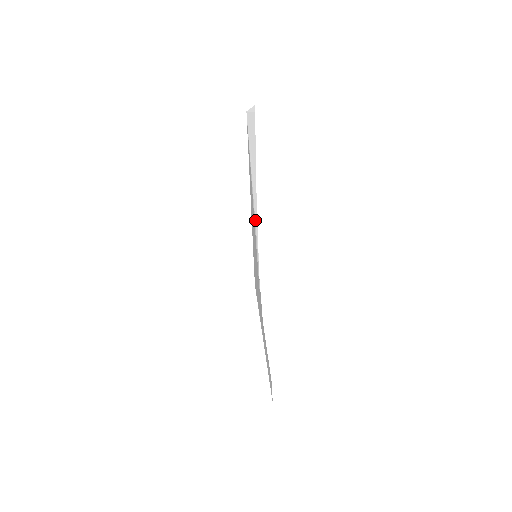
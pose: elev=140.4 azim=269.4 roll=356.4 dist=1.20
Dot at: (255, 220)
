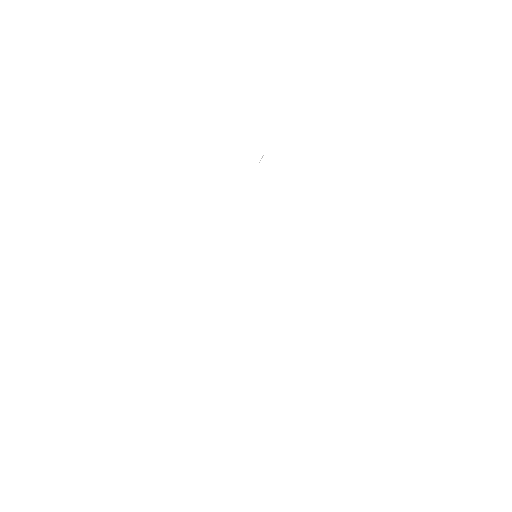
Dot at: occluded
